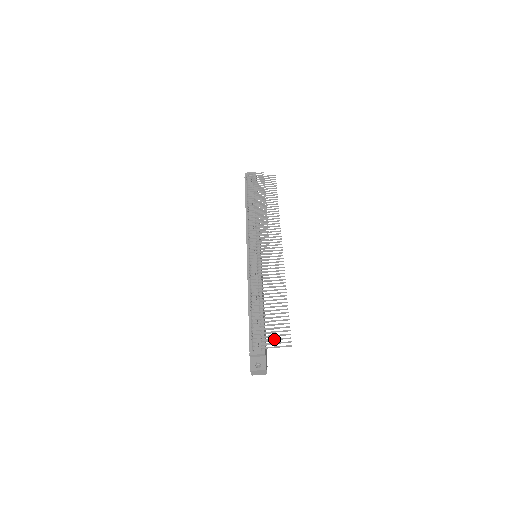
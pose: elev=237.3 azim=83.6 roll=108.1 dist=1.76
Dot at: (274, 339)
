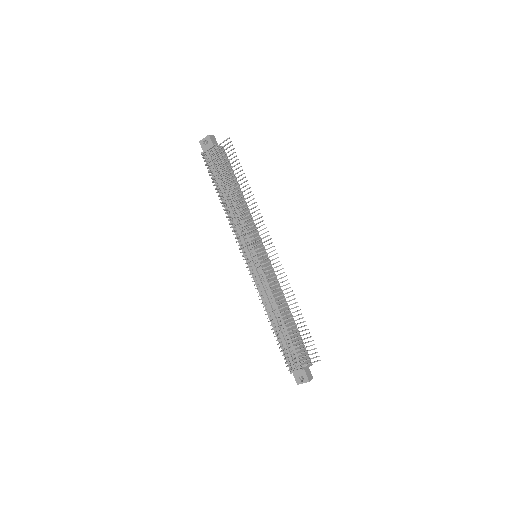
Dot at: (303, 362)
